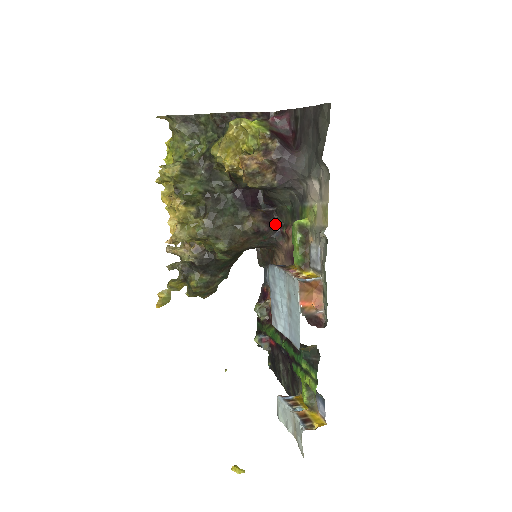
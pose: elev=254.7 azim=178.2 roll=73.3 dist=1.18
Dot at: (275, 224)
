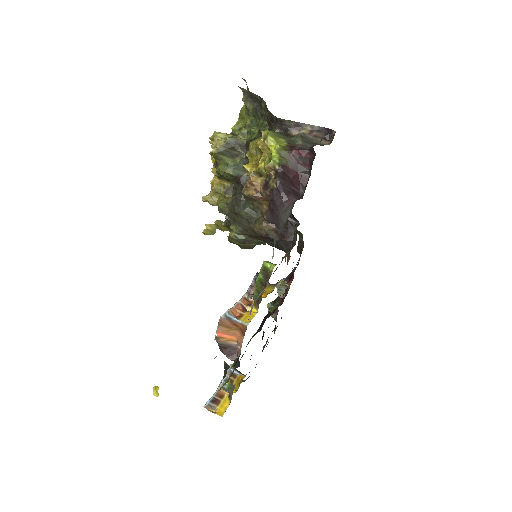
Dot at: (289, 238)
